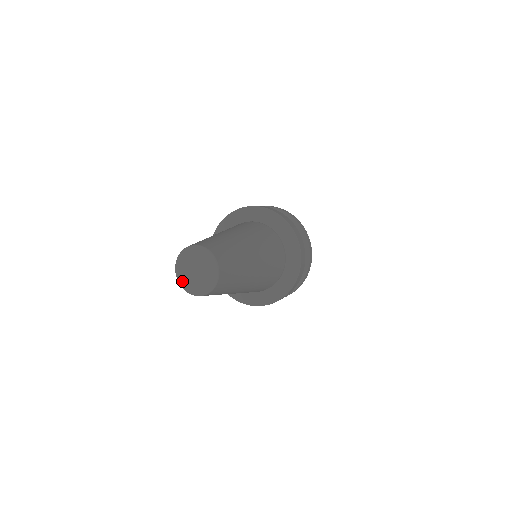
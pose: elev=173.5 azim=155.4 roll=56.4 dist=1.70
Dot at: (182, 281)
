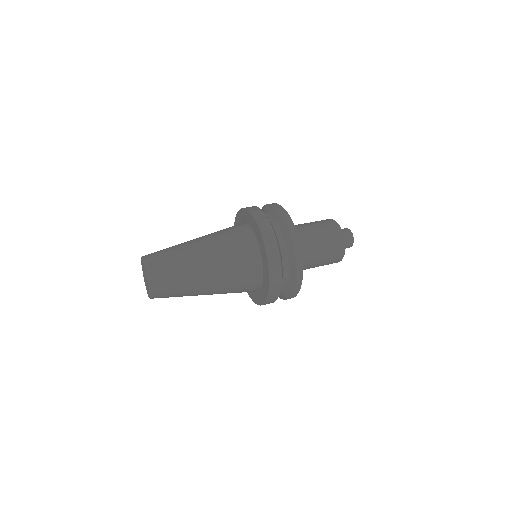
Dot at: (147, 291)
